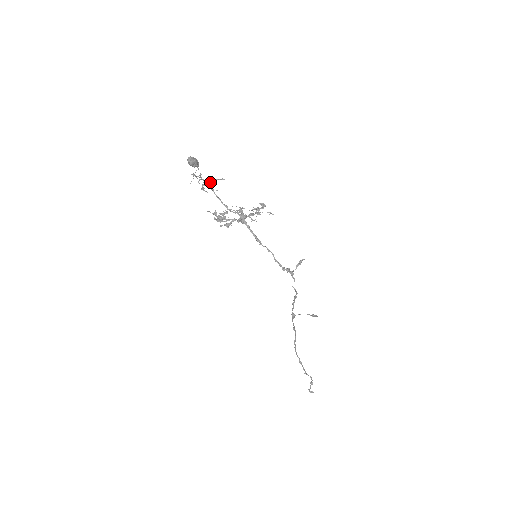
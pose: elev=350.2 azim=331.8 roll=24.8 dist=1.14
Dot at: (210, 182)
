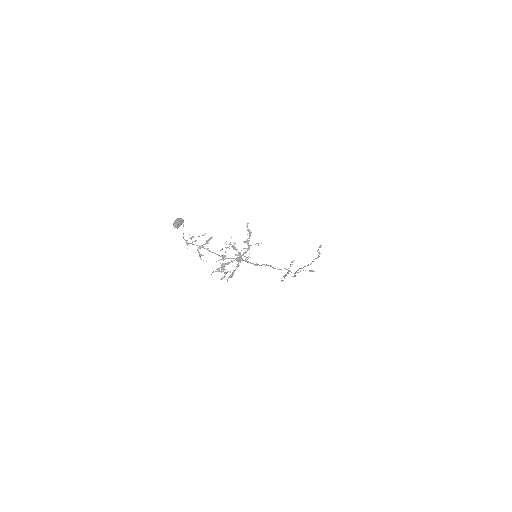
Dot at: (202, 245)
